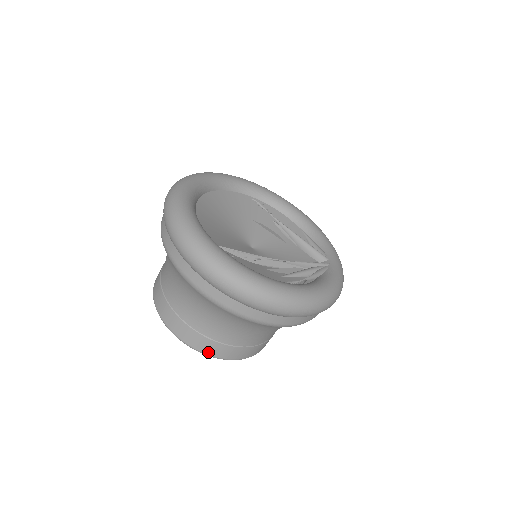
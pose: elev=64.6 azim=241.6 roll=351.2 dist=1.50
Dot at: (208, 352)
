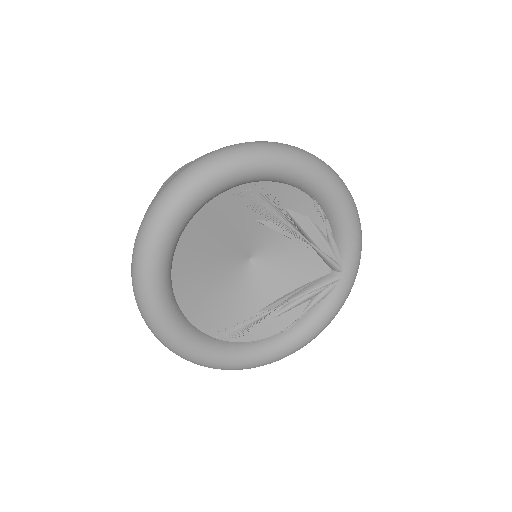
Dot at: occluded
